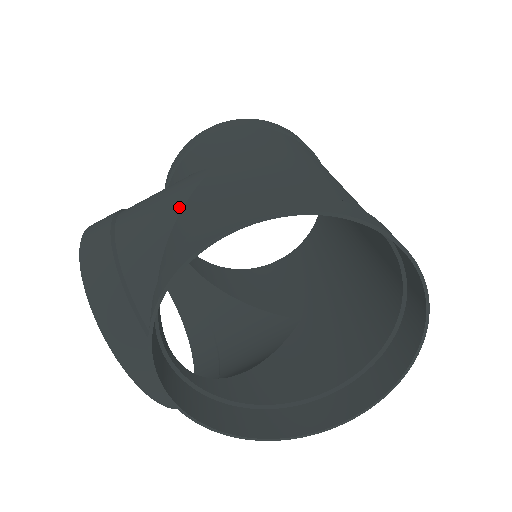
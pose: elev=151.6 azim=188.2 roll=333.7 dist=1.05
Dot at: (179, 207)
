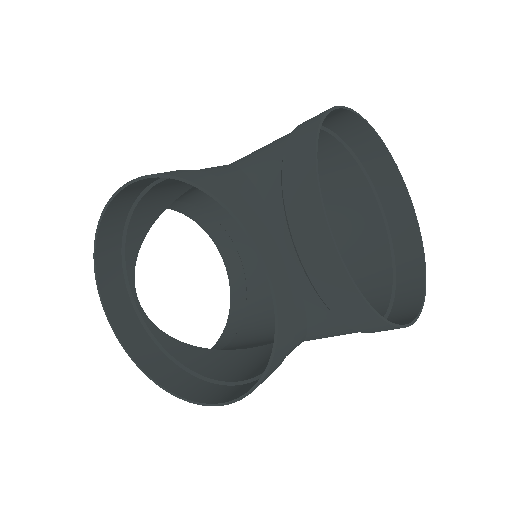
Dot at: (230, 164)
